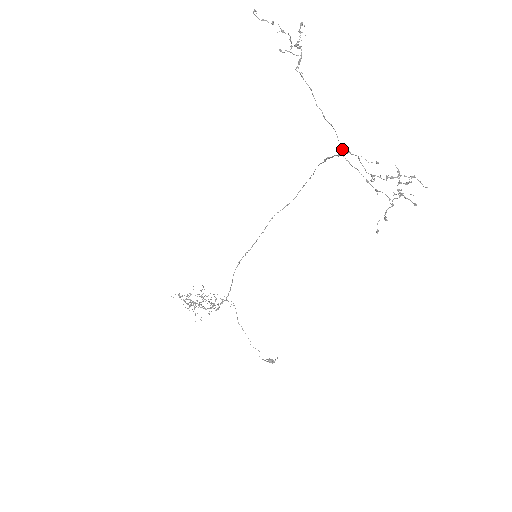
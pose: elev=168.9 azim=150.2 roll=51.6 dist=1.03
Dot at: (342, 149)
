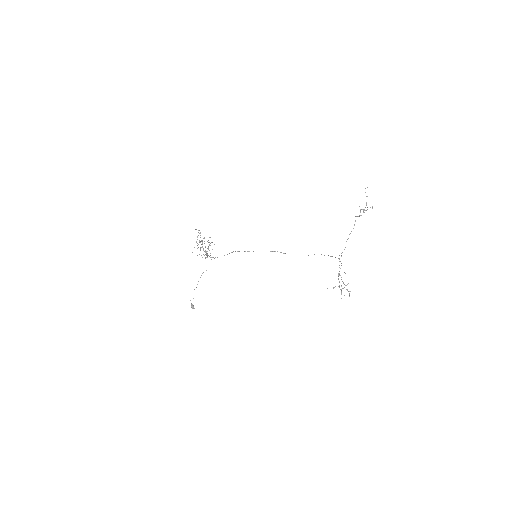
Dot at: (341, 256)
